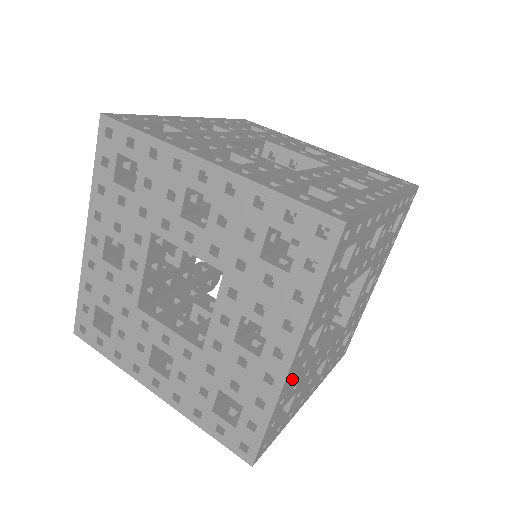
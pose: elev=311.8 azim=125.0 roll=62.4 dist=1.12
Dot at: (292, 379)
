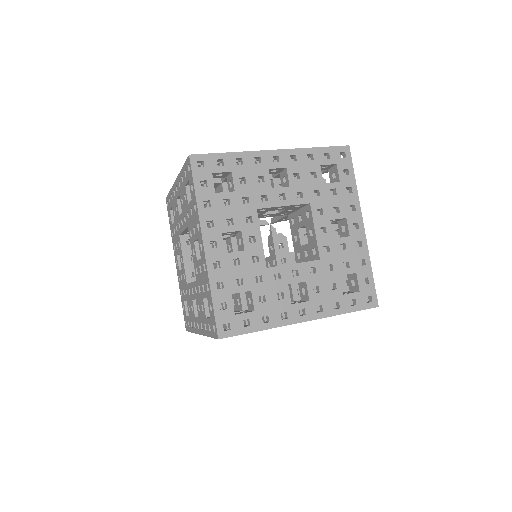
Dot at: occluded
